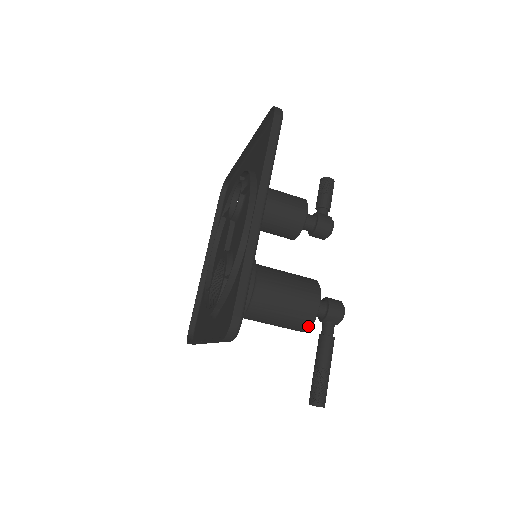
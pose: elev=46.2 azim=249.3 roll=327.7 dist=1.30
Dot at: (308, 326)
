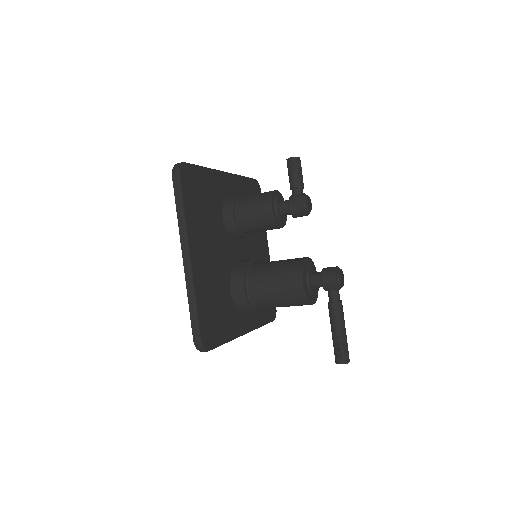
Dot at: (306, 302)
